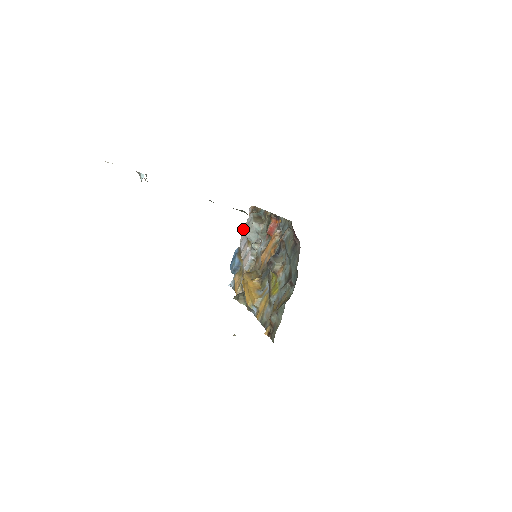
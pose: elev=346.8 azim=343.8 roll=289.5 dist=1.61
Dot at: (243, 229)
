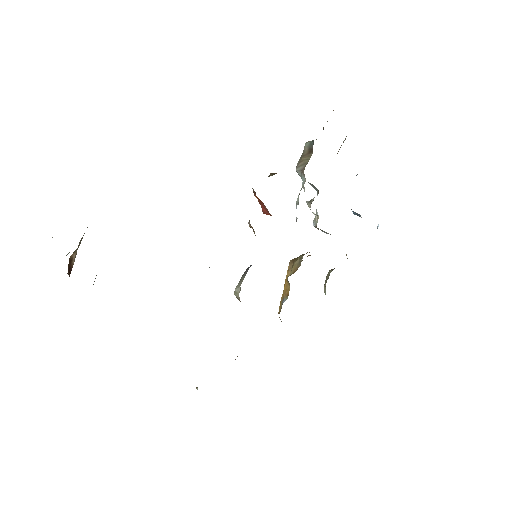
Dot at: occluded
